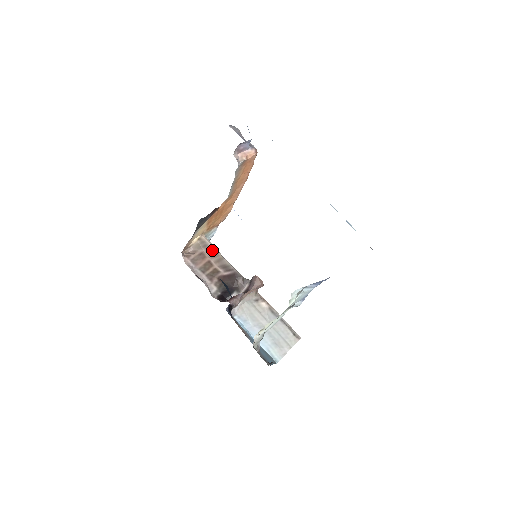
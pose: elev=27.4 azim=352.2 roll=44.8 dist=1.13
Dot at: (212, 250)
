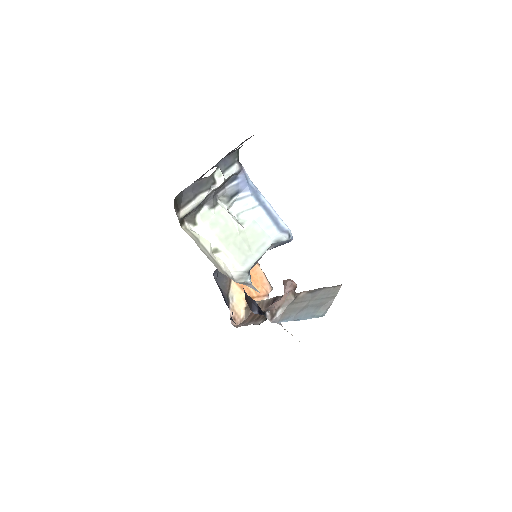
Dot at: occluded
